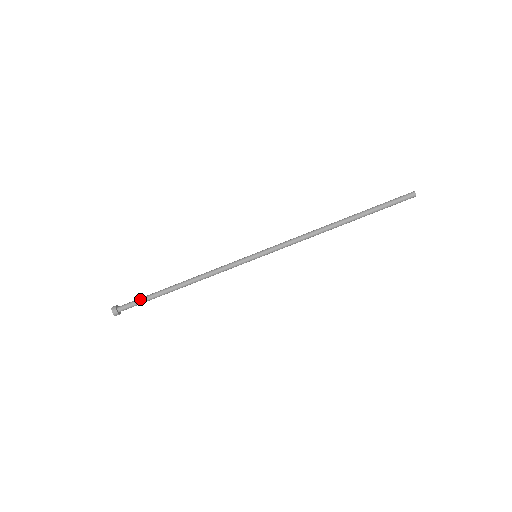
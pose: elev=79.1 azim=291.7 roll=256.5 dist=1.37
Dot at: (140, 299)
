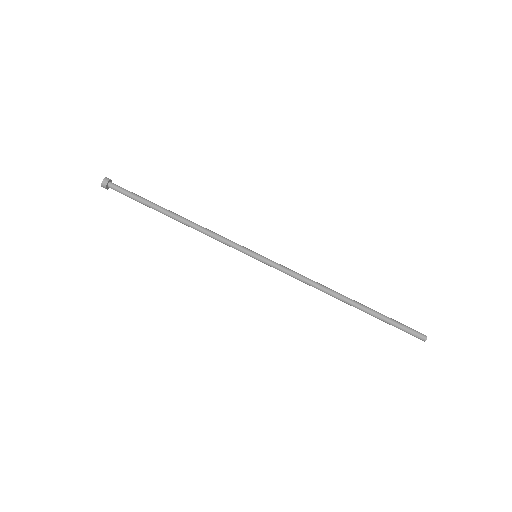
Dot at: (134, 194)
